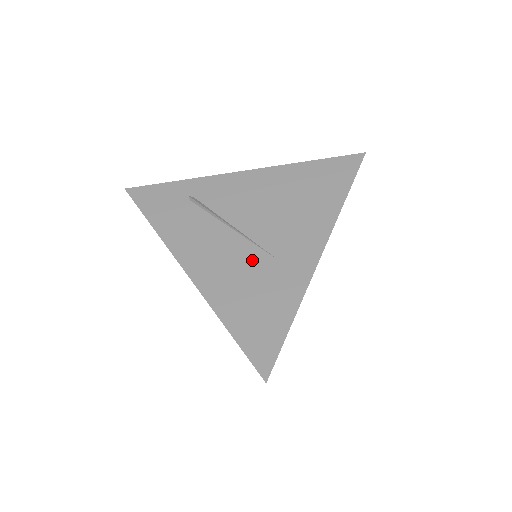
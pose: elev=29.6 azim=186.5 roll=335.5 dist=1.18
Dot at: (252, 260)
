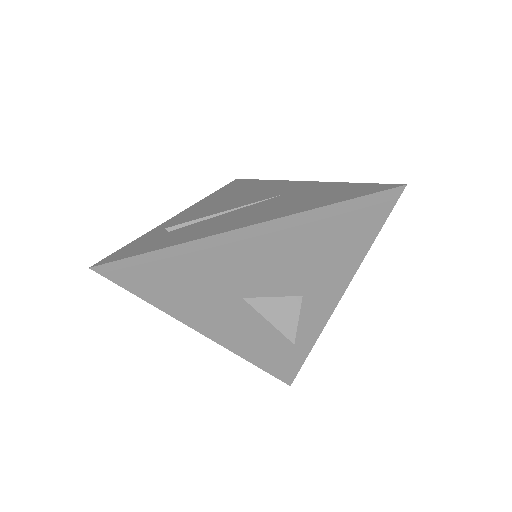
Dot at: (275, 201)
